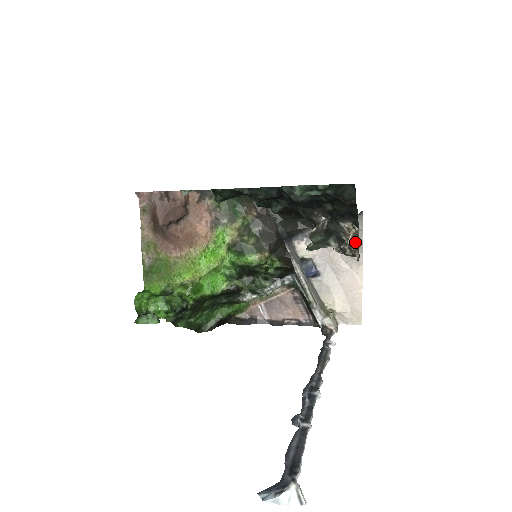
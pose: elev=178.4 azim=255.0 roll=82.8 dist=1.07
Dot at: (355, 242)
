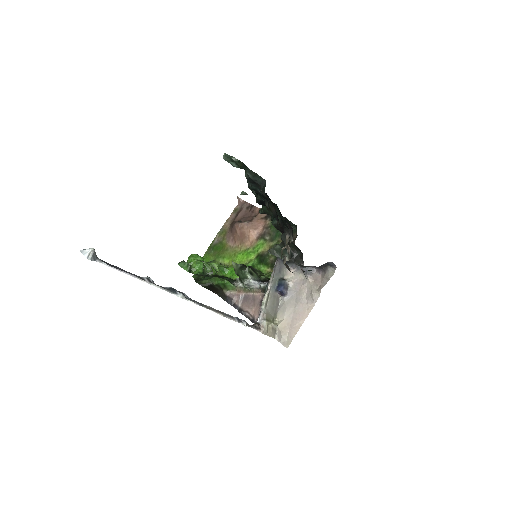
Dot at: occluded
